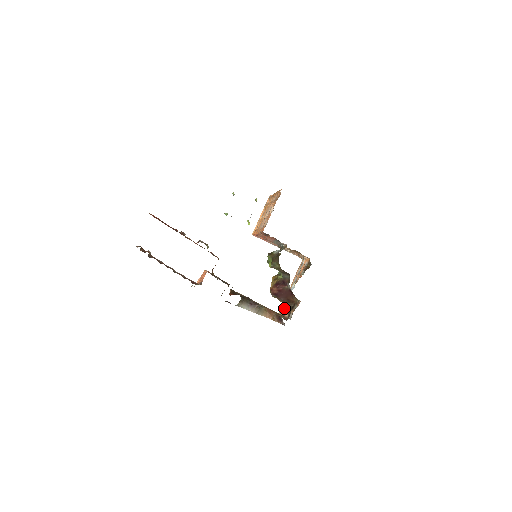
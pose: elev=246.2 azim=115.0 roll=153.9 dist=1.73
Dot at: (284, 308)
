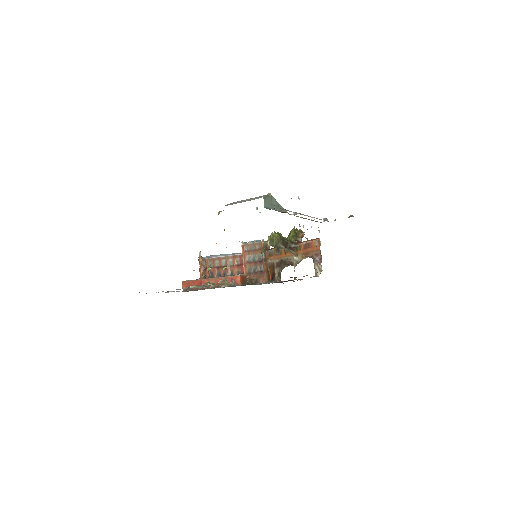
Dot at: occluded
